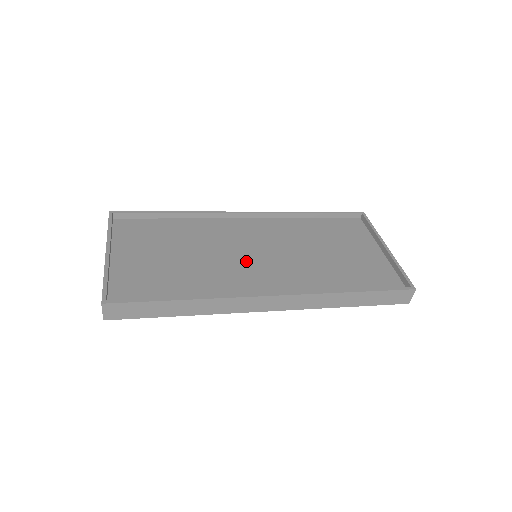
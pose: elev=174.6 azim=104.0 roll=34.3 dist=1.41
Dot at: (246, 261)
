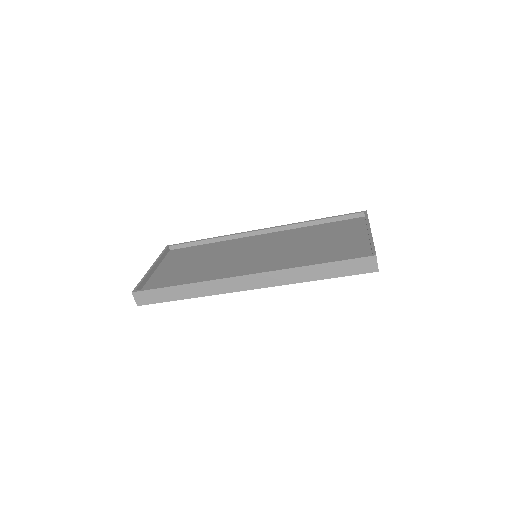
Dot at: (244, 259)
